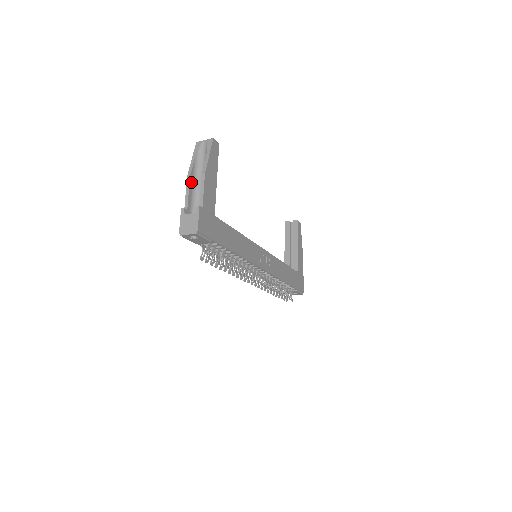
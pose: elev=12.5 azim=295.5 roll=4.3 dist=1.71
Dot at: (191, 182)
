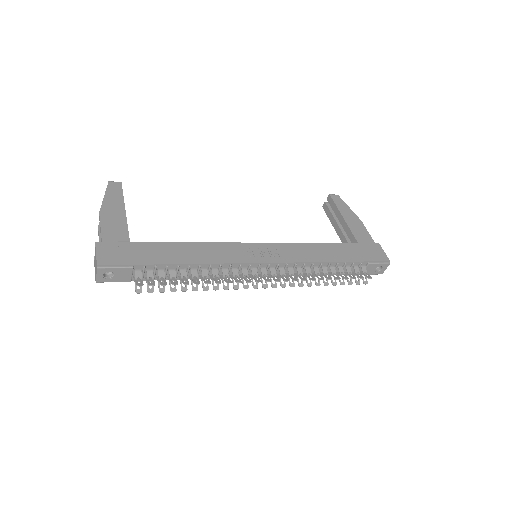
Dot at: occluded
